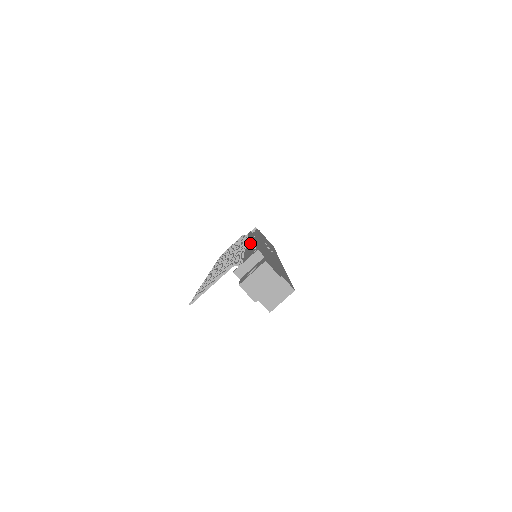
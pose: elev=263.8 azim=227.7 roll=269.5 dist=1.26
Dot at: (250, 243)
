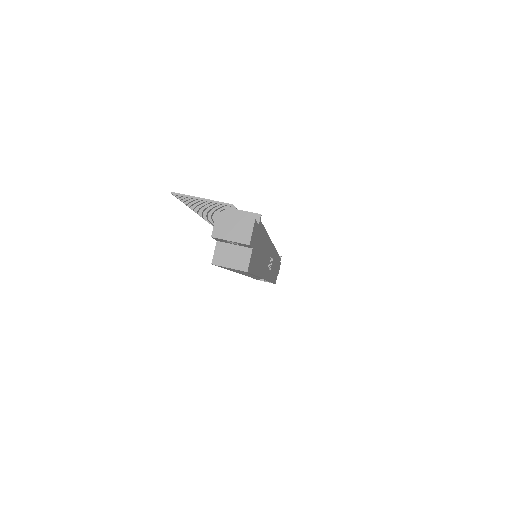
Dot at: occluded
